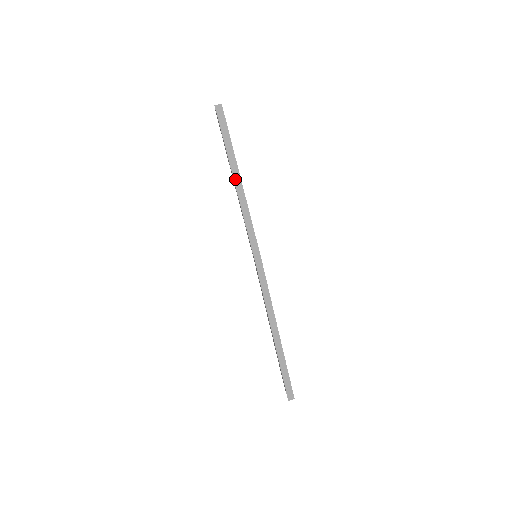
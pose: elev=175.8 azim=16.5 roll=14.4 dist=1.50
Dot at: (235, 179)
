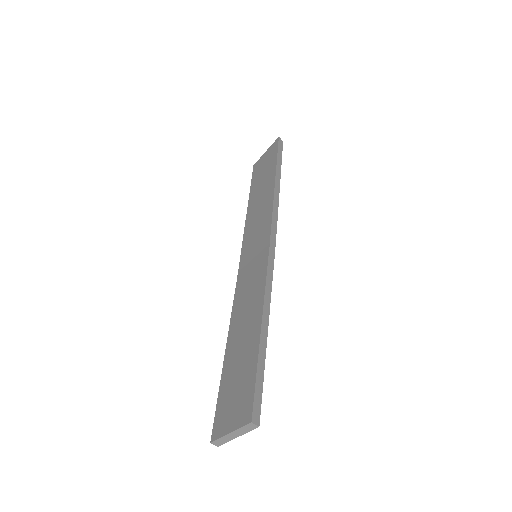
Dot at: (276, 179)
